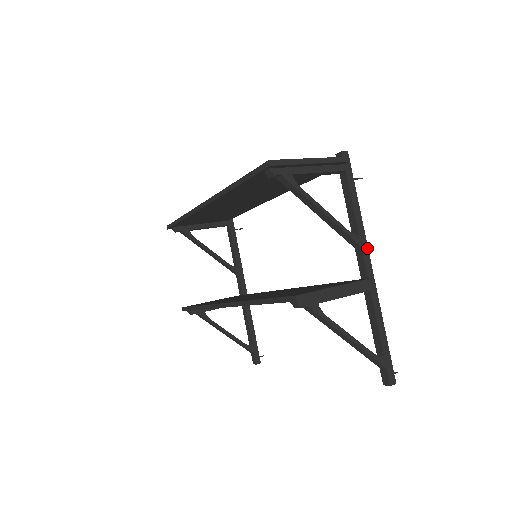
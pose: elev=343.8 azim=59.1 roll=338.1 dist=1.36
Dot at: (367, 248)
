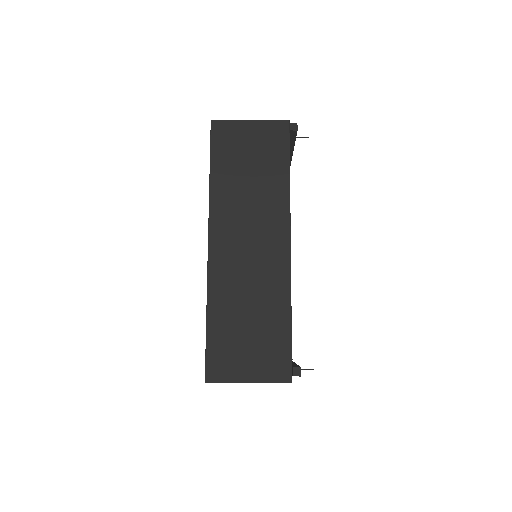
Dot at: occluded
